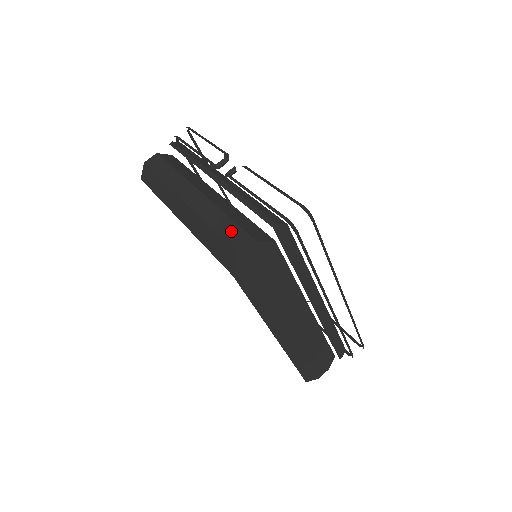
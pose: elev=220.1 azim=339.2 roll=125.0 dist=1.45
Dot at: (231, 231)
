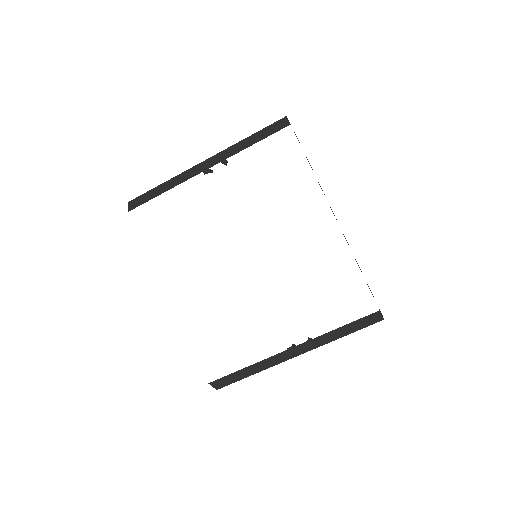
Dot at: occluded
